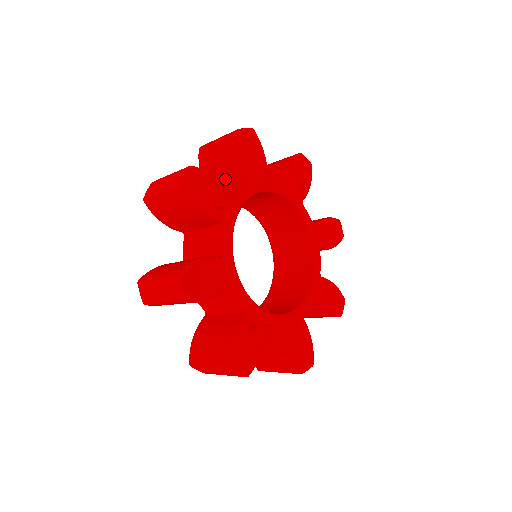
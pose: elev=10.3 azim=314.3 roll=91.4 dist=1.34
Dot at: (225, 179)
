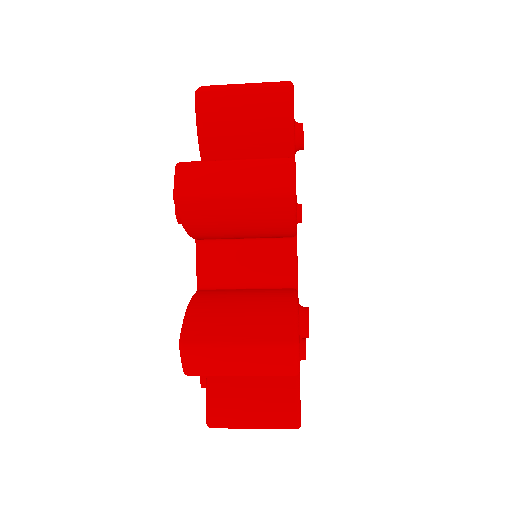
Dot at: occluded
